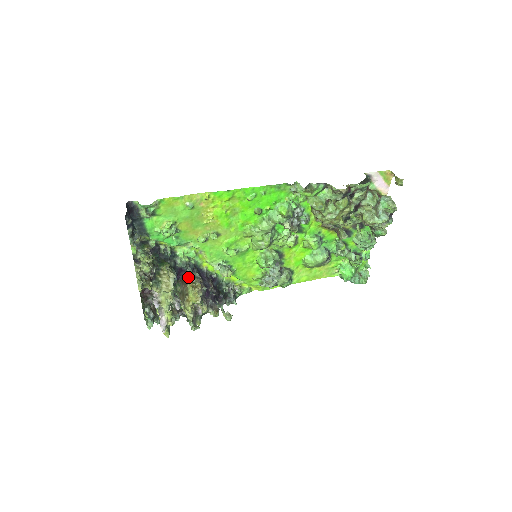
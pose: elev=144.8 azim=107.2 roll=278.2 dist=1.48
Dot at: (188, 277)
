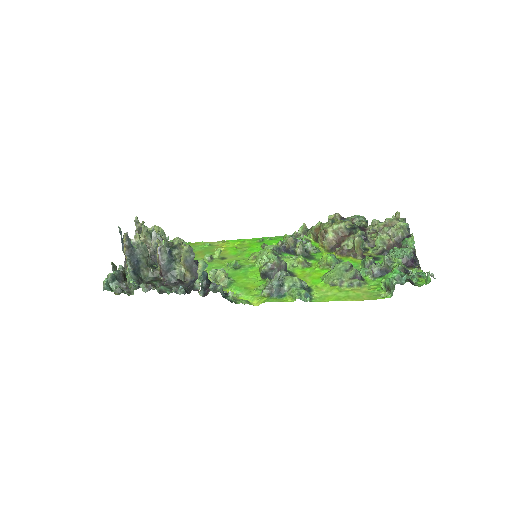
Dot at: occluded
